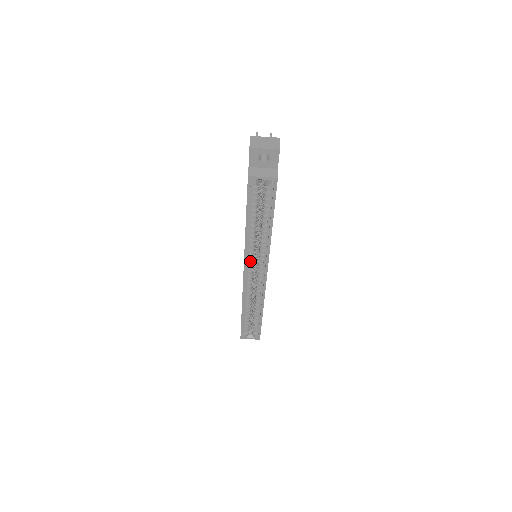
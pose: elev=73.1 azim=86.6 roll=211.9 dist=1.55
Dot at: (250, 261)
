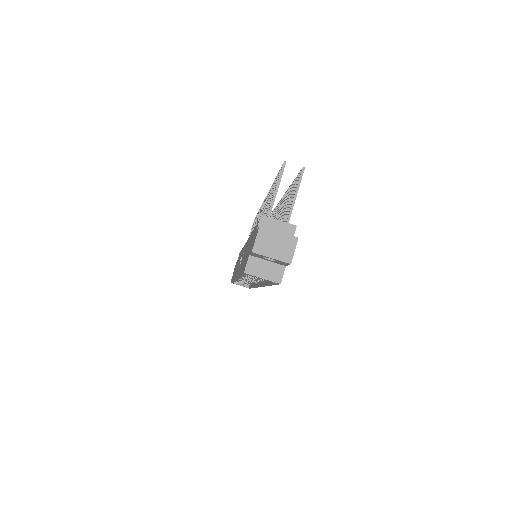
Dot at: occluded
